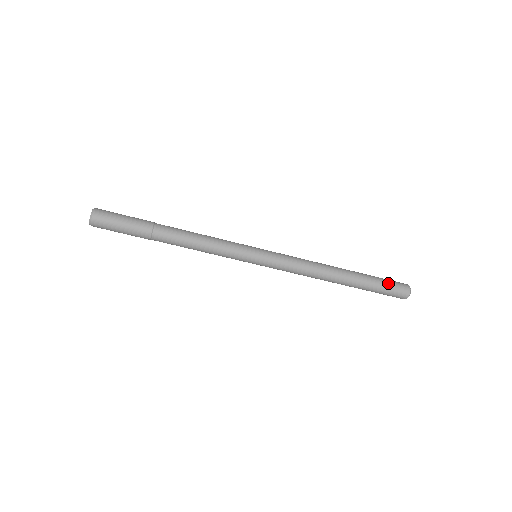
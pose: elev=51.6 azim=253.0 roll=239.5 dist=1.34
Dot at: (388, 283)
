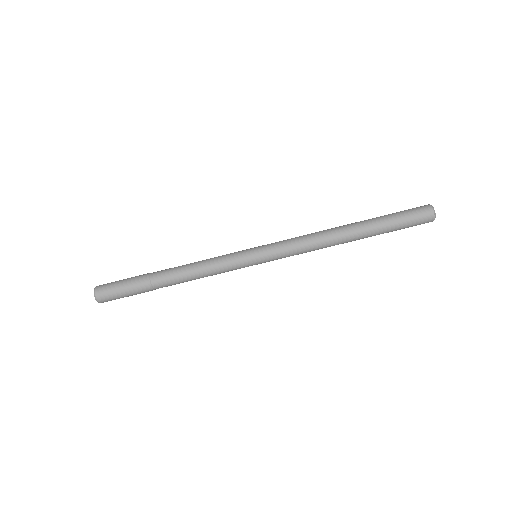
Dot at: occluded
